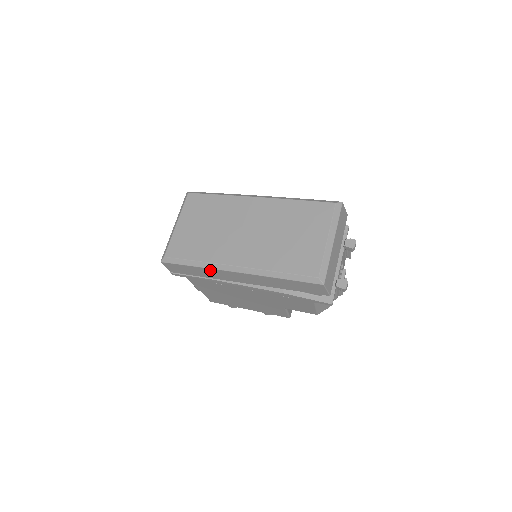
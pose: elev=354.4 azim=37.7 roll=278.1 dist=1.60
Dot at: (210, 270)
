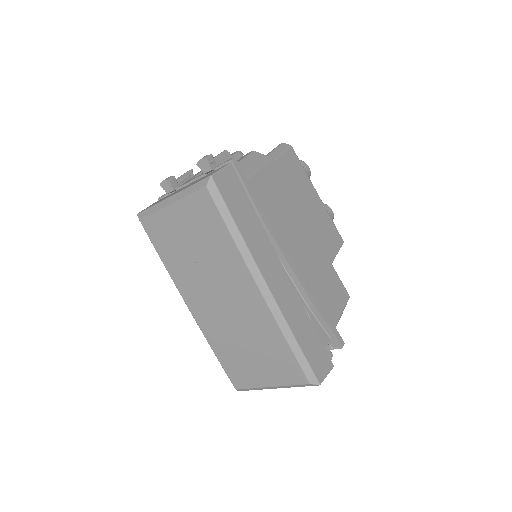
Dot at: occluded
